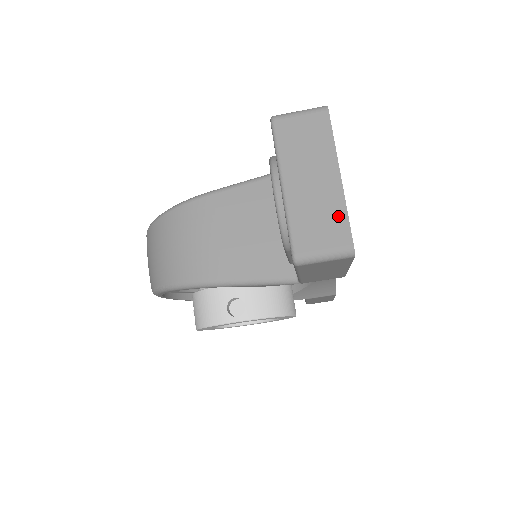
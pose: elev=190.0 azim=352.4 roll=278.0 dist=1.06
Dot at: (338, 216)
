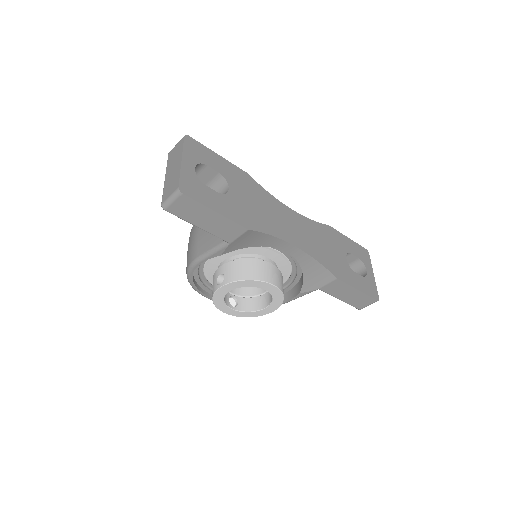
Dot at: (177, 178)
